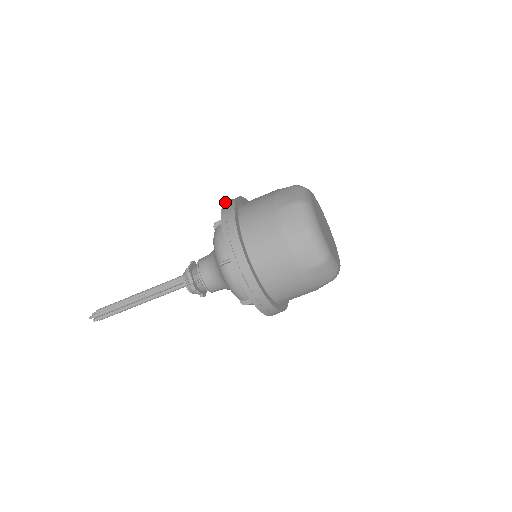
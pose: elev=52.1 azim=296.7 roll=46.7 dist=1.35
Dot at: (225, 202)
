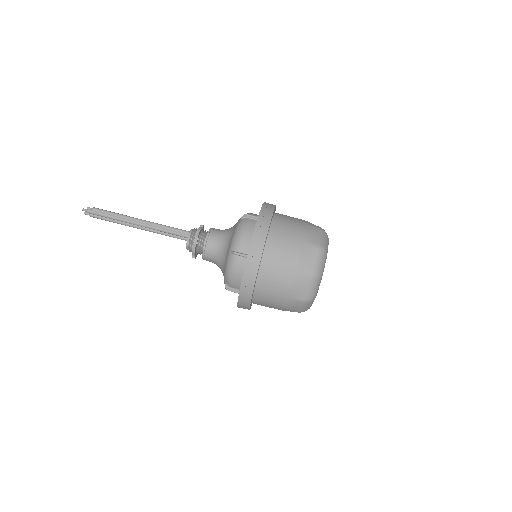
Dot at: (264, 204)
